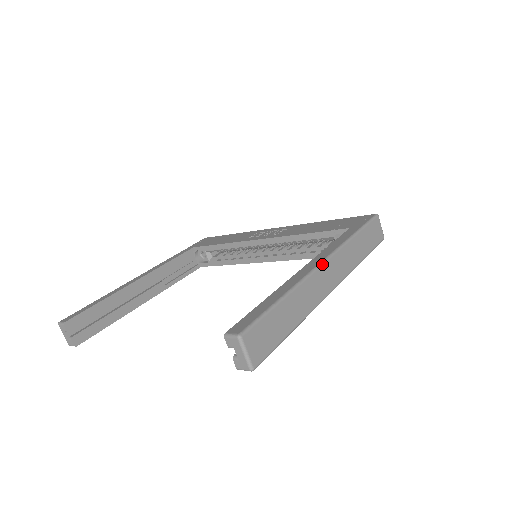
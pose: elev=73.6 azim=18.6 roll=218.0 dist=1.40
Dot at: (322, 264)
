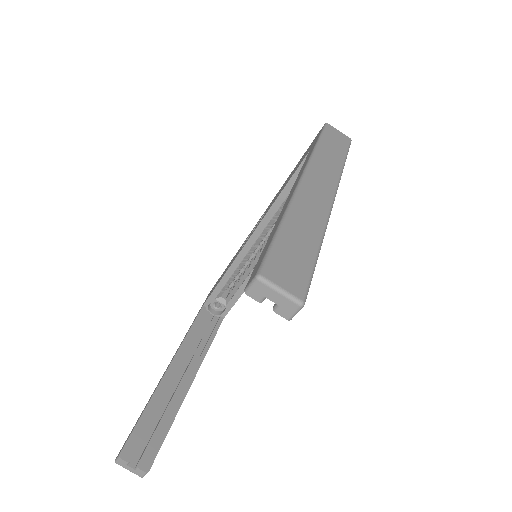
Dot at: (302, 179)
